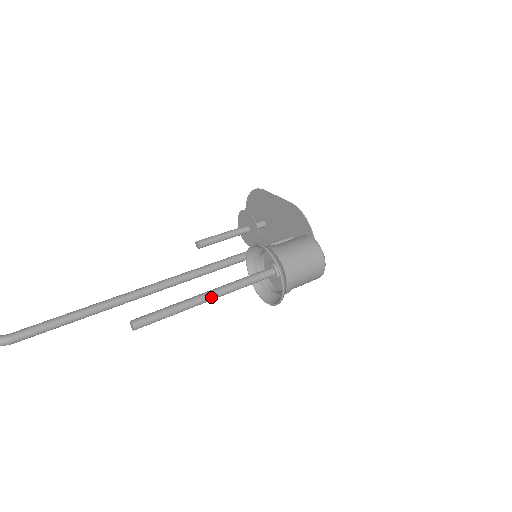
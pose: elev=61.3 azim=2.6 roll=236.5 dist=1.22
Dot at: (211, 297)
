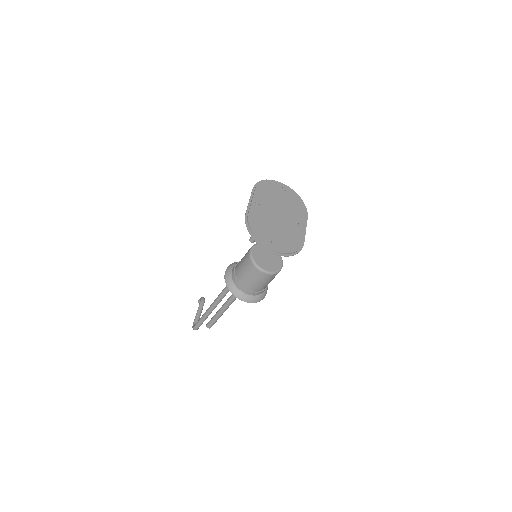
Dot at: (227, 305)
